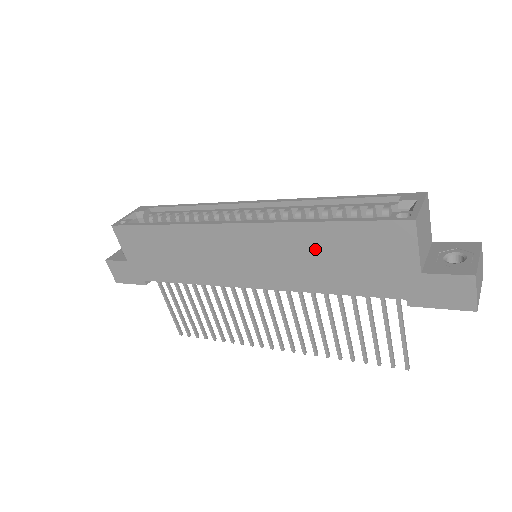
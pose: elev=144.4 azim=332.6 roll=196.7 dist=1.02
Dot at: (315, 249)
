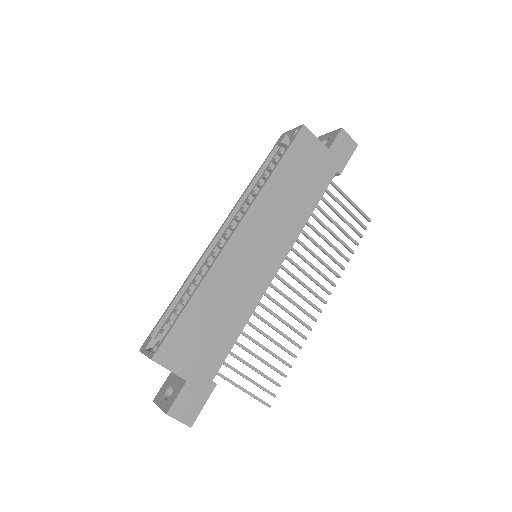
Dot at: (285, 192)
